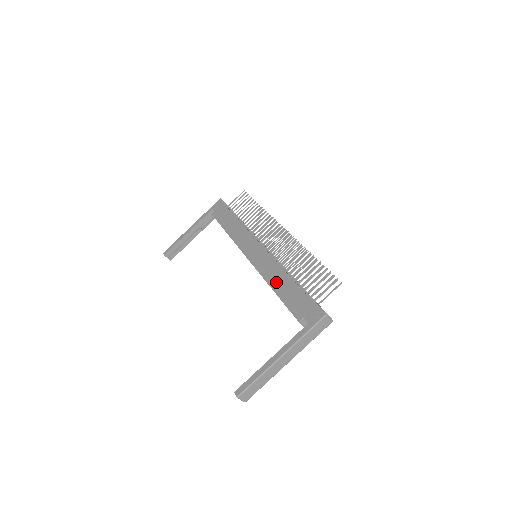
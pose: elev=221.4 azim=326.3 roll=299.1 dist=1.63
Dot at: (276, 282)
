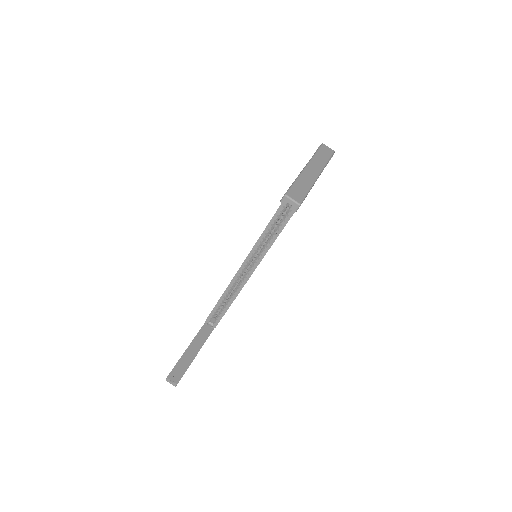
Dot at: occluded
